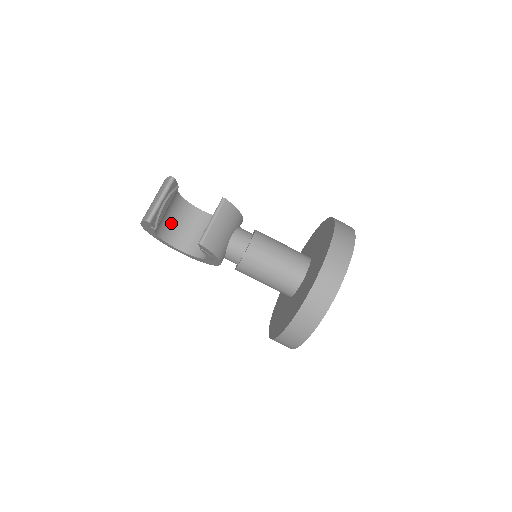
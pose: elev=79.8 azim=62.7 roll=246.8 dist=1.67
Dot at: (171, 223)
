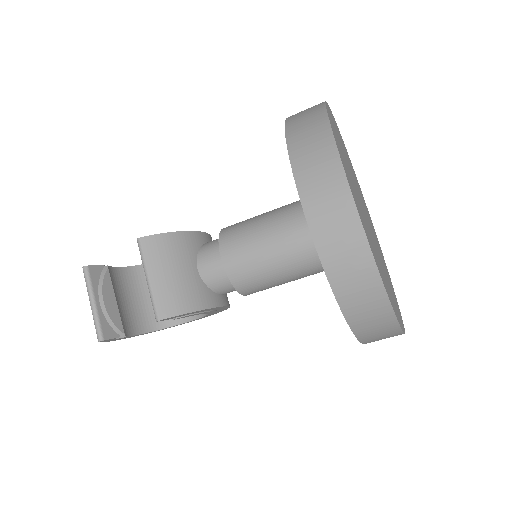
Dot at: (150, 304)
